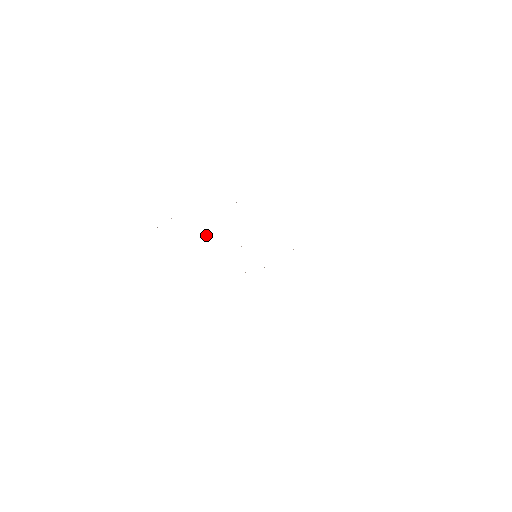
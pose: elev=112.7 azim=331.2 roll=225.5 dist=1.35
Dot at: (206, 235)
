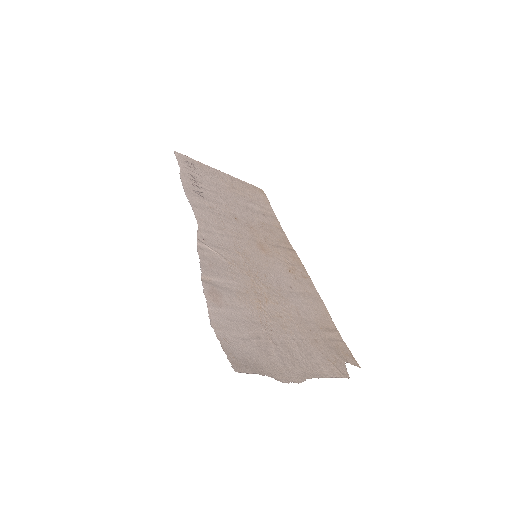
Dot at: (214, 212)
